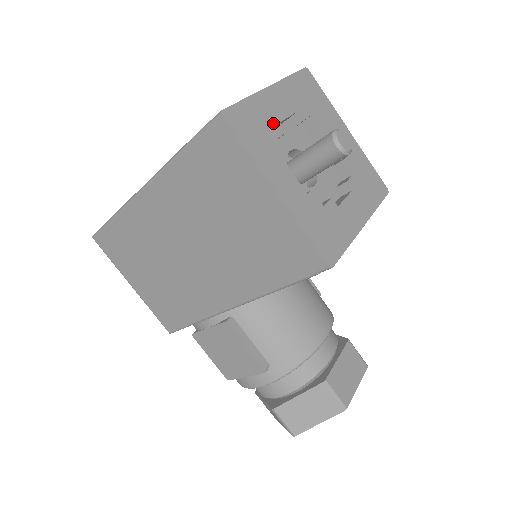
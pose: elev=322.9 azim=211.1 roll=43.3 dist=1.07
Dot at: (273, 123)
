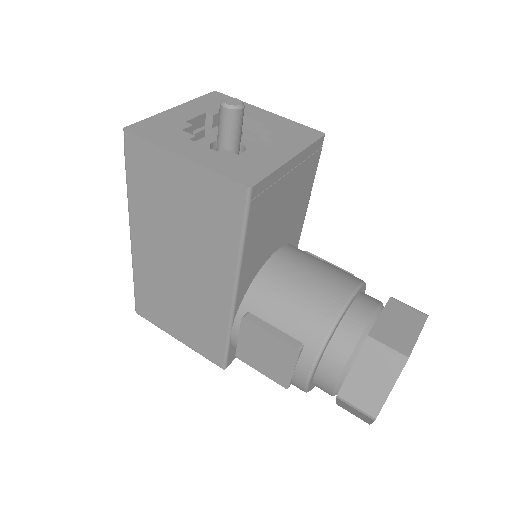
Dot at: (178, 123)
